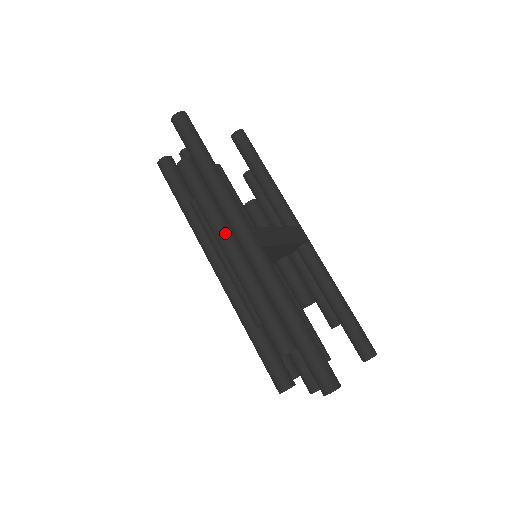
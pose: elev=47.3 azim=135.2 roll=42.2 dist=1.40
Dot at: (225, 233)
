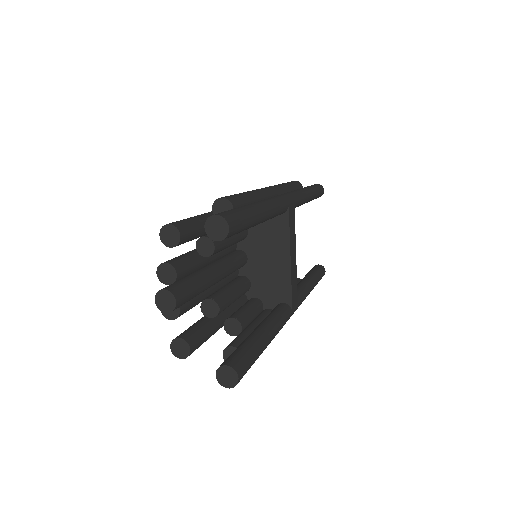
Dot at: occluded
